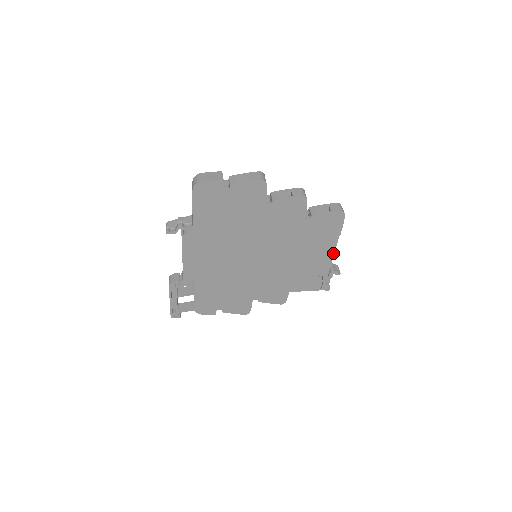
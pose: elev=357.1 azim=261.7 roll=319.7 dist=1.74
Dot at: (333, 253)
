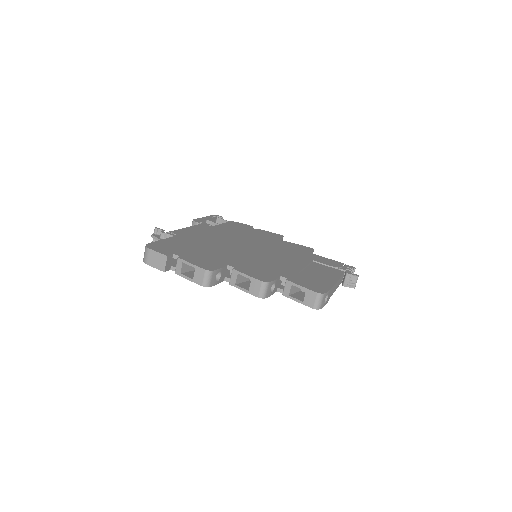
Dot at: occluded
